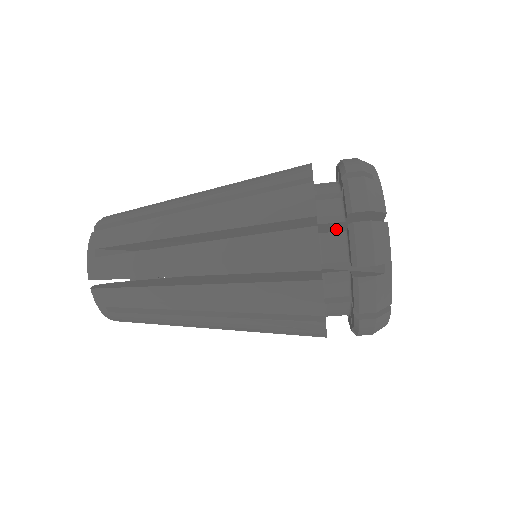
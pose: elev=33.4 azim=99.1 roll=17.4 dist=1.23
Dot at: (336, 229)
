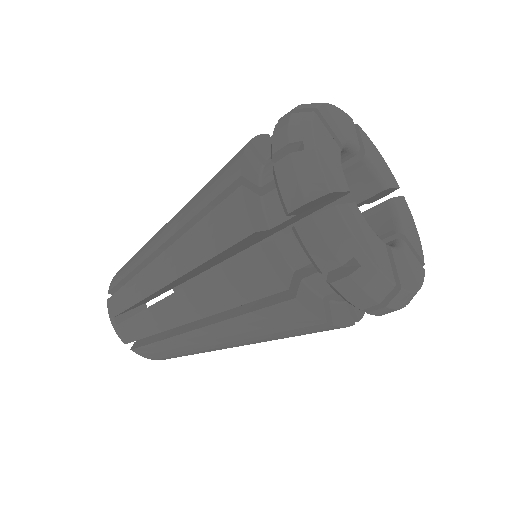
Dot at: (300, 217)
